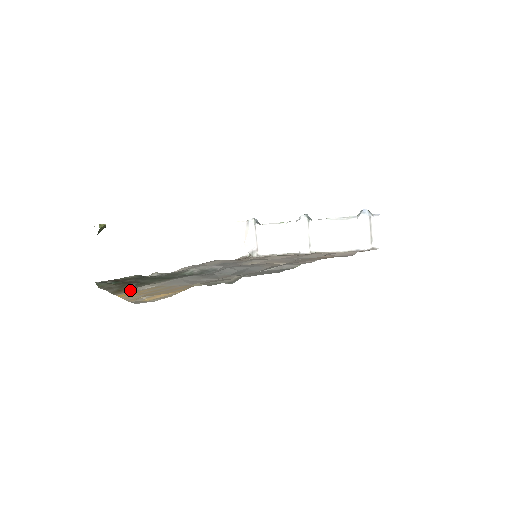
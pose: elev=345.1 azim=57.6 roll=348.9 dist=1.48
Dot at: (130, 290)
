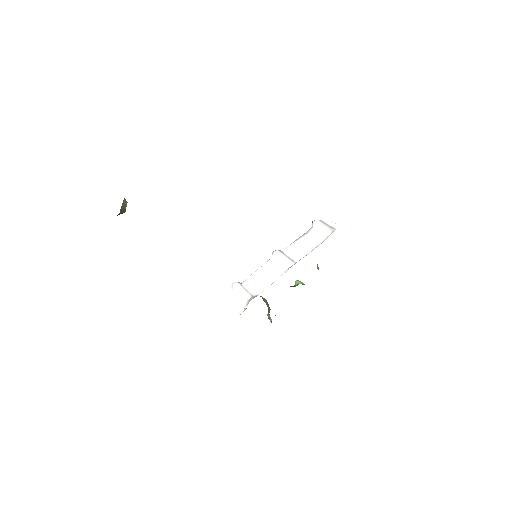
Dot at: occluded
